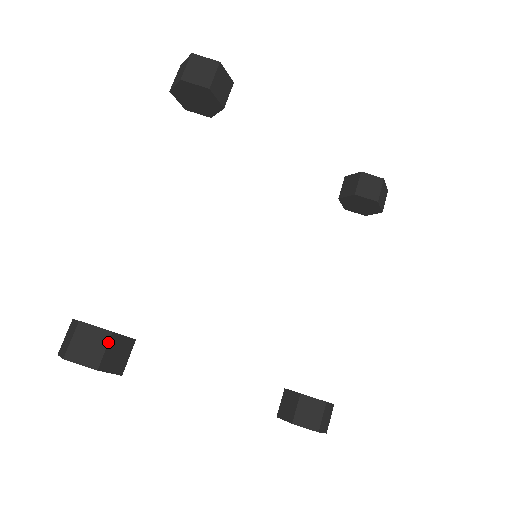
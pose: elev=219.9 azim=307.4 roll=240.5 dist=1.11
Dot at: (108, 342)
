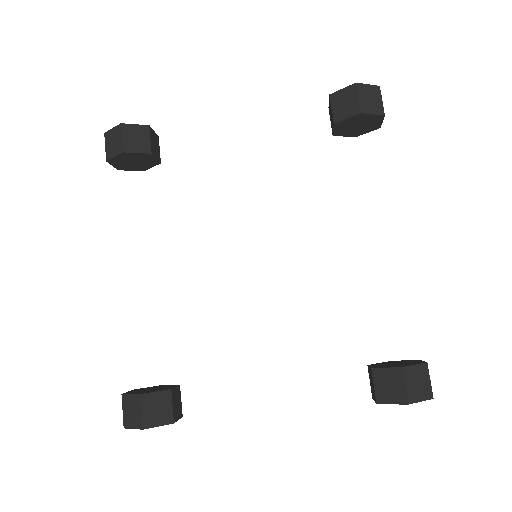
Dot at: (141, 404)
